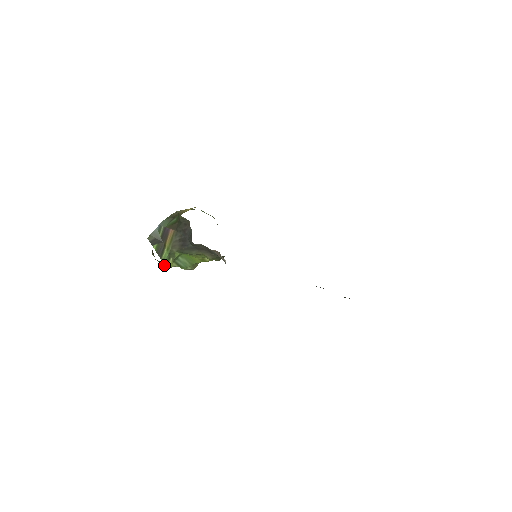
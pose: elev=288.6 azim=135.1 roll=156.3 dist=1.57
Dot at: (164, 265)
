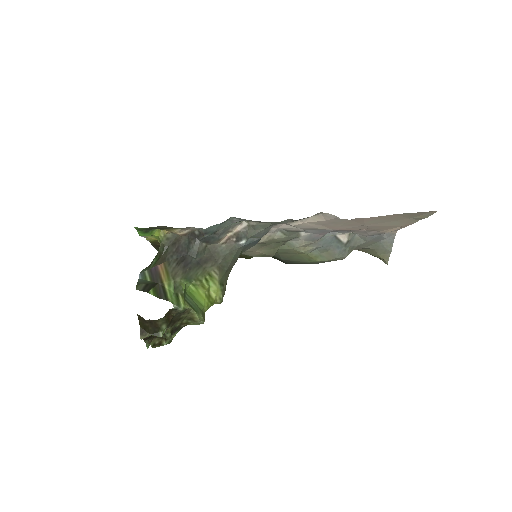
Dot at: (176, 307)
